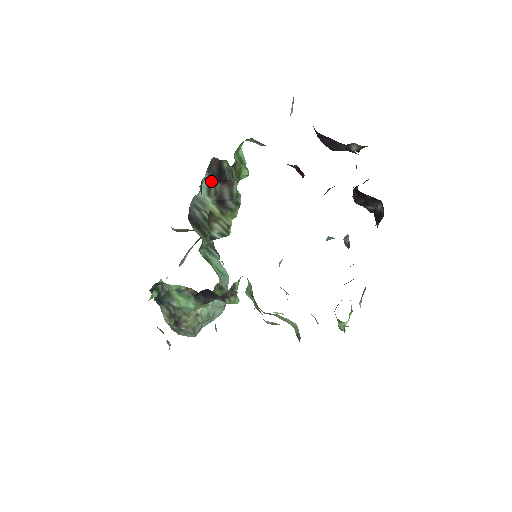
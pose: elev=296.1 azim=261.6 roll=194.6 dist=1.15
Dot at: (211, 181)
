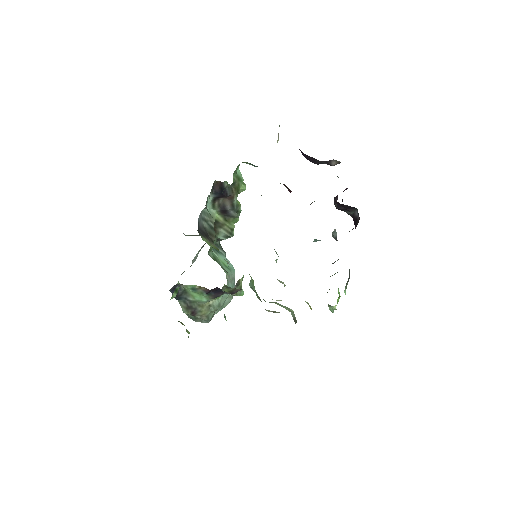
Dot at: (215, 197)
